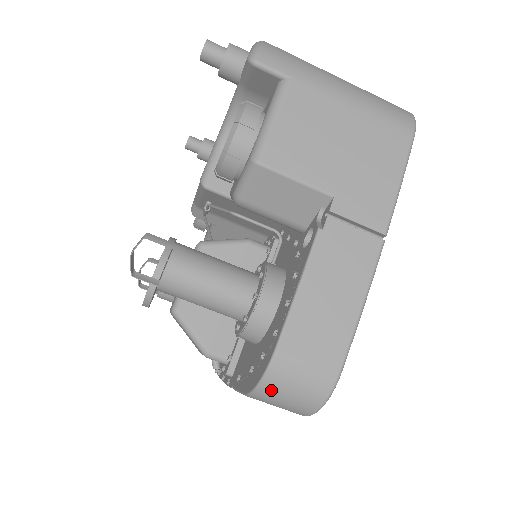
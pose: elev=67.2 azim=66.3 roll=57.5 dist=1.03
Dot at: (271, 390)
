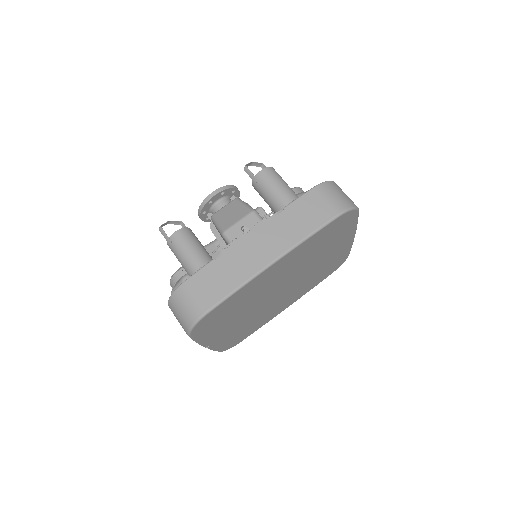
Dot at: (333, 186)
